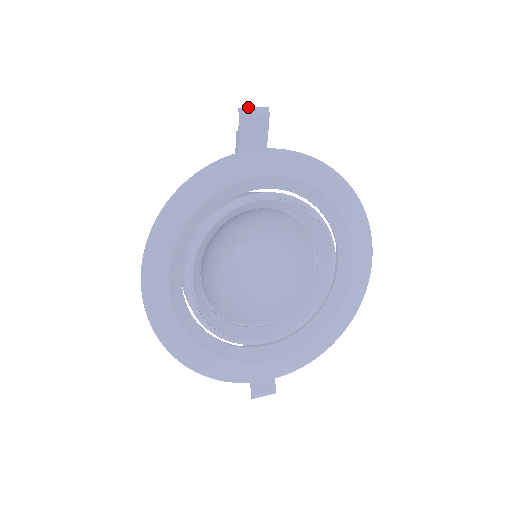
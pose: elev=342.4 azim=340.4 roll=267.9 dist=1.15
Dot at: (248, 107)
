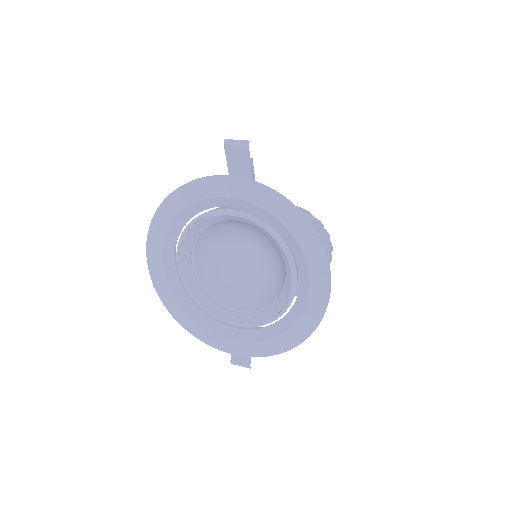
Dot at: (232, 139)
